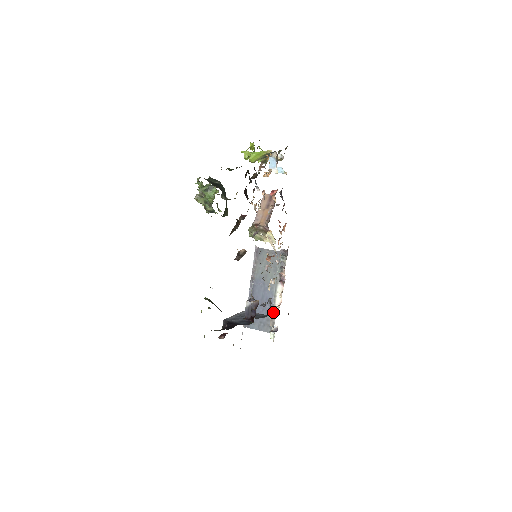
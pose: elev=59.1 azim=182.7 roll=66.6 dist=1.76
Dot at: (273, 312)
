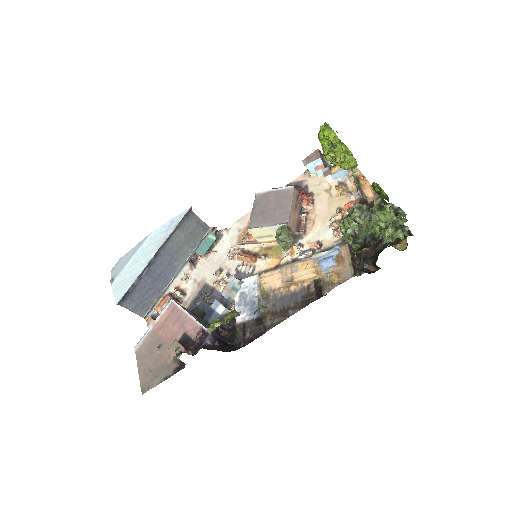
Dot at: (179, 301)
